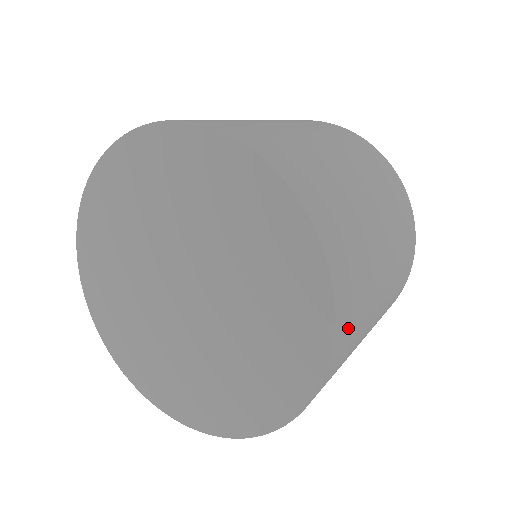
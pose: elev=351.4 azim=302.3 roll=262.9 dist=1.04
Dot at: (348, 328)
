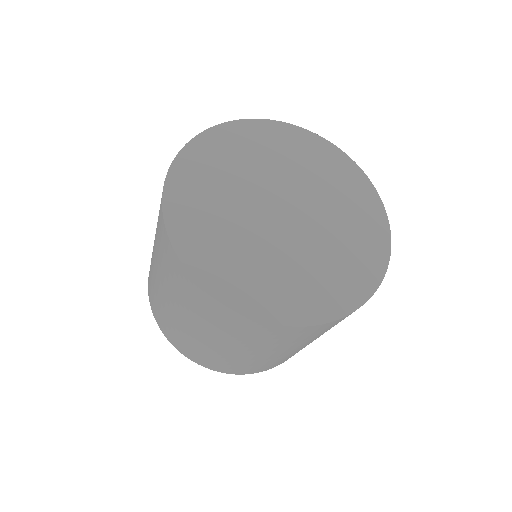
Dot at: occluded
